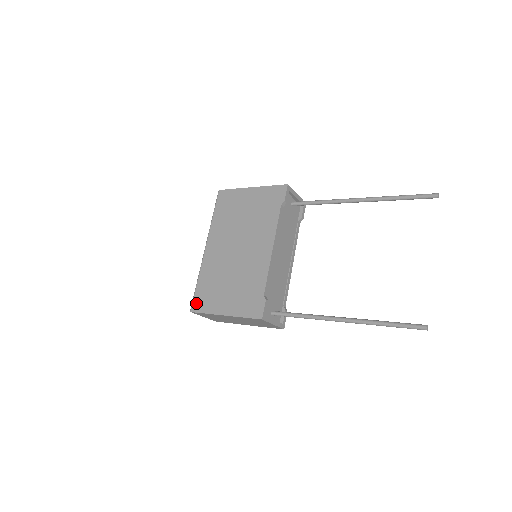
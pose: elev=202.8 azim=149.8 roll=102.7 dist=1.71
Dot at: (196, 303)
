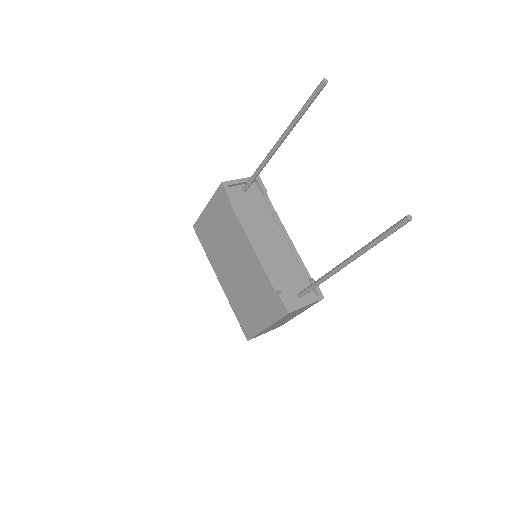
Dot at: (245, 331)
